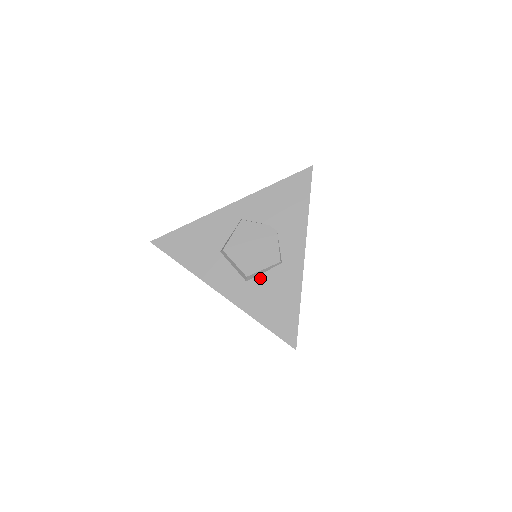
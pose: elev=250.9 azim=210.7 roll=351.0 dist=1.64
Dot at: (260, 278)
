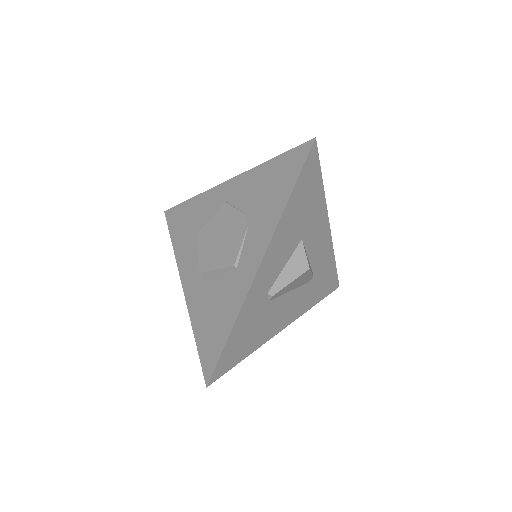
Dot at: (214, 280)
